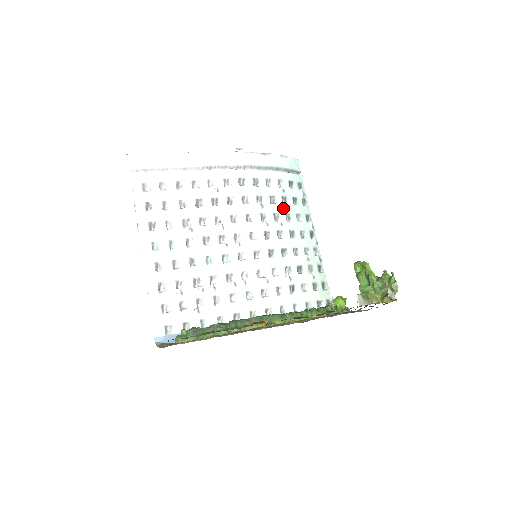
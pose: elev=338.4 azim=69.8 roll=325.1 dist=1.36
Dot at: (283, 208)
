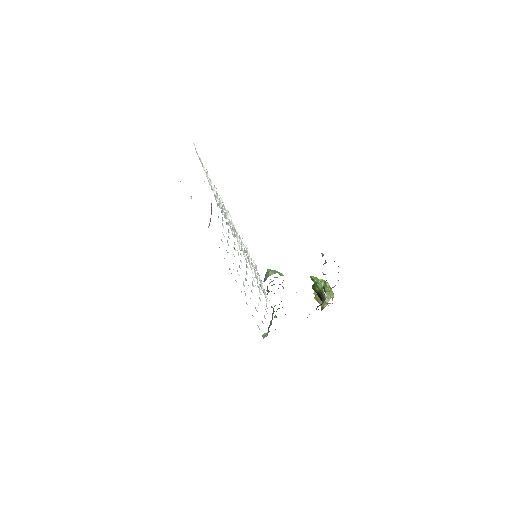
Dot at: occluded
